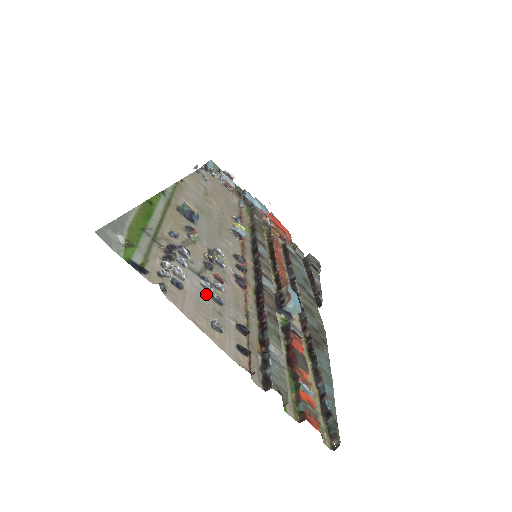
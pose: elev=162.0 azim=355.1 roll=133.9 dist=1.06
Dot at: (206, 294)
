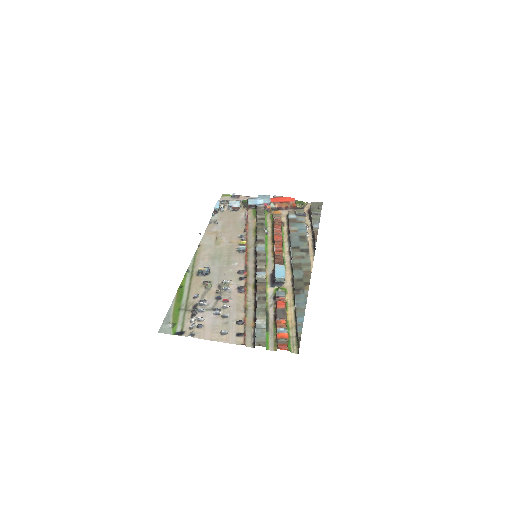
Dot at: (218, 318)
